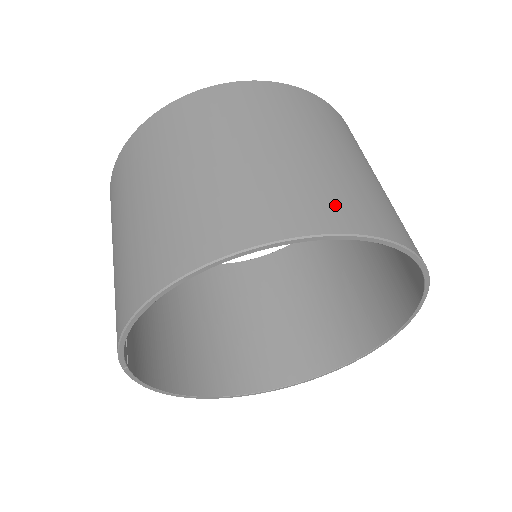
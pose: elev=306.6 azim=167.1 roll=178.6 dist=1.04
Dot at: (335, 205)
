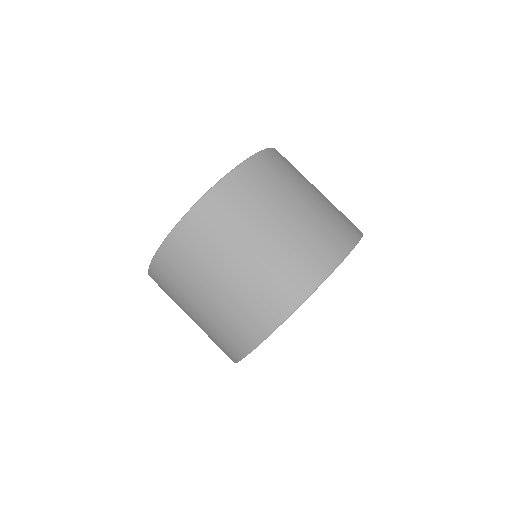
Dot at: (257, 318)
